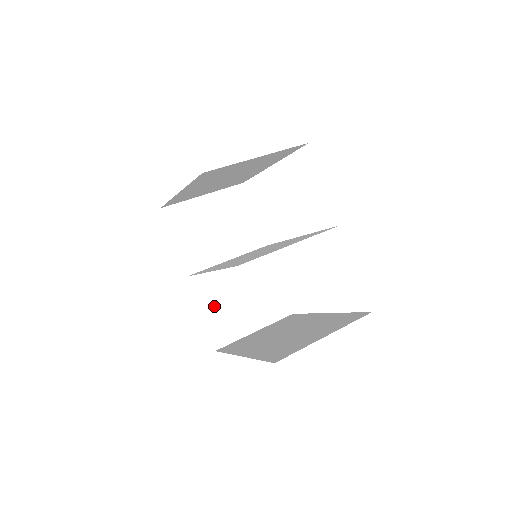
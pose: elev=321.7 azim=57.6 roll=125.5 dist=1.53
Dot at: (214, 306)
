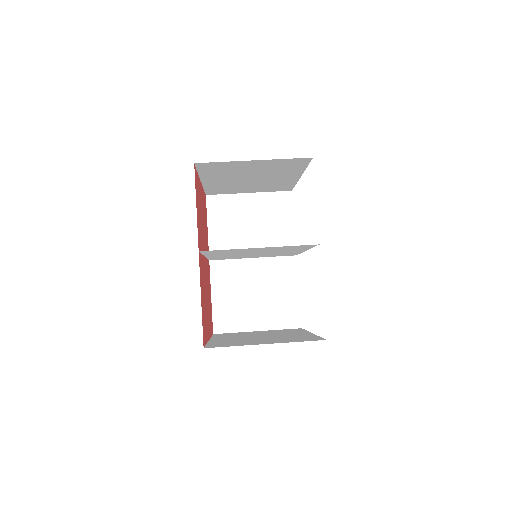
Dot at: (226, 294)
